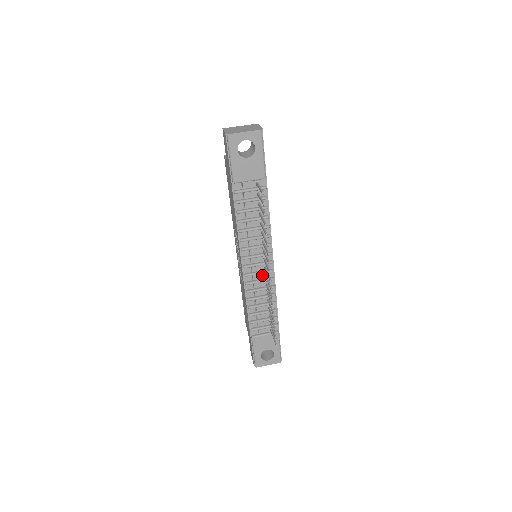
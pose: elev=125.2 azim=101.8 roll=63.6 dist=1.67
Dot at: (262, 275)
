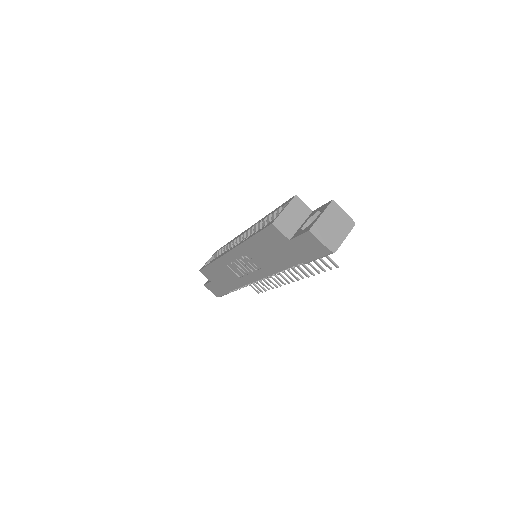
Dot at: occluded
